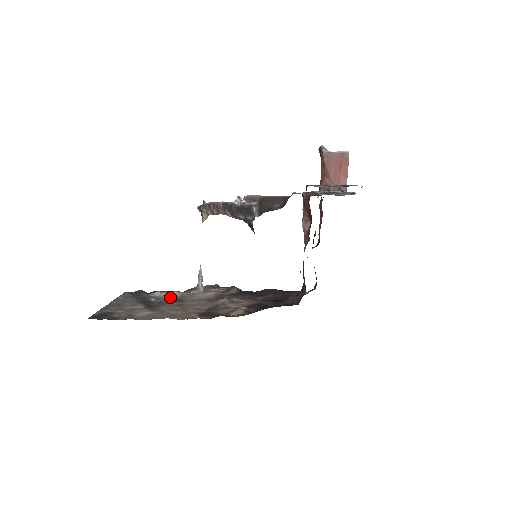
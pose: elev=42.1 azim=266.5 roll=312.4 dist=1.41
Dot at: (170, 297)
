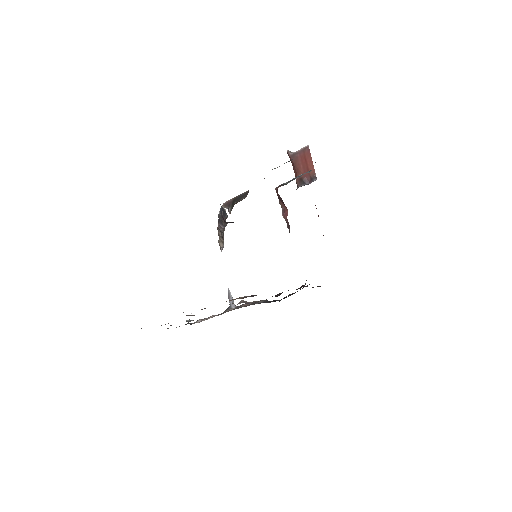
Dot at: (207, 319)
